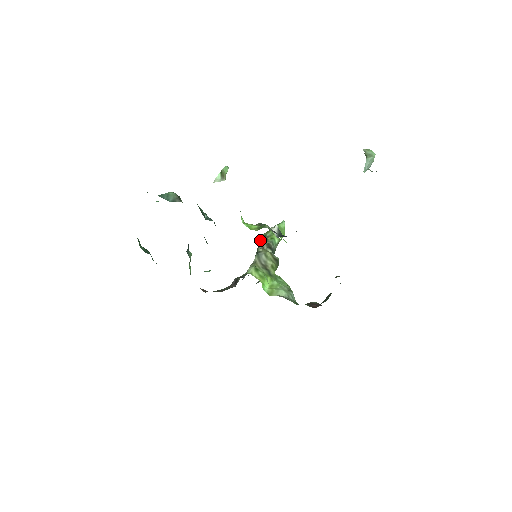
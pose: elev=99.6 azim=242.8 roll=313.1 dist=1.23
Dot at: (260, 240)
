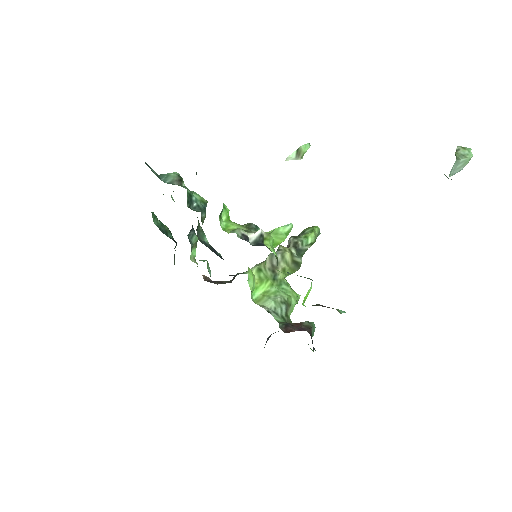
Dot at: (291, 236)
